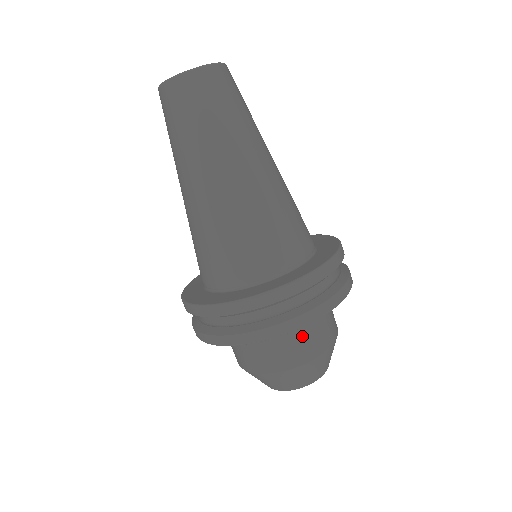
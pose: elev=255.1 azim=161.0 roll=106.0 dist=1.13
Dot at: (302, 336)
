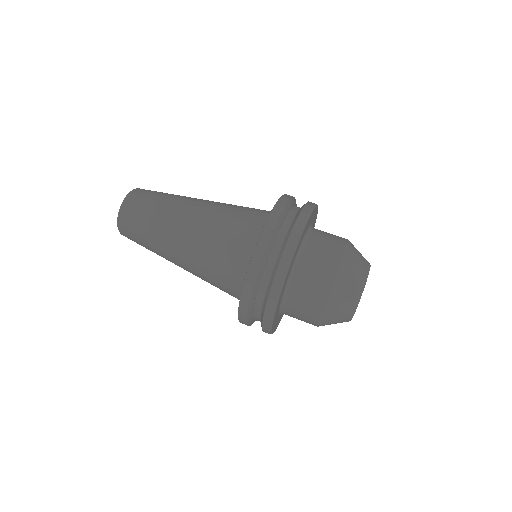
Dot at: (307, 282)
